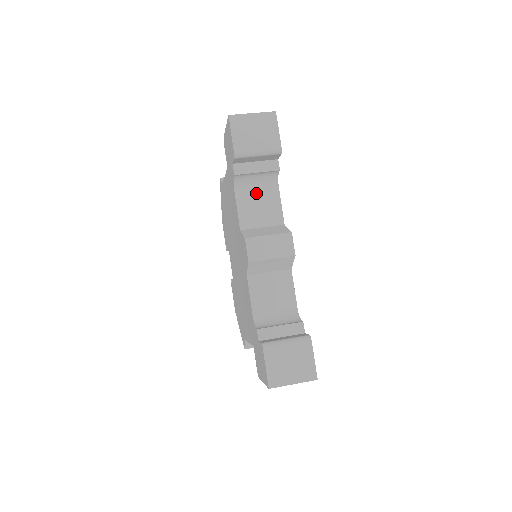
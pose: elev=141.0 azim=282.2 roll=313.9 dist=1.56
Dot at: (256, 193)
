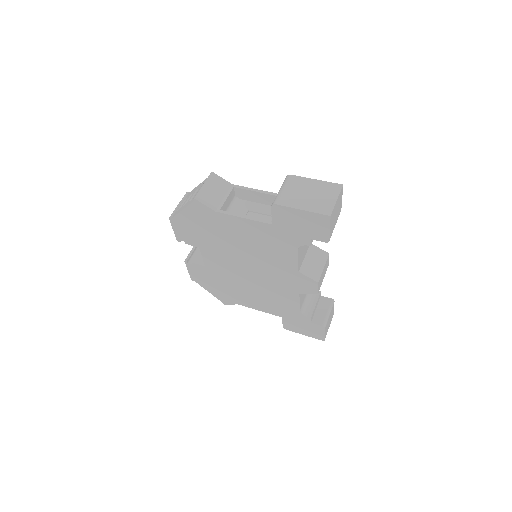
Dot at: occluded
